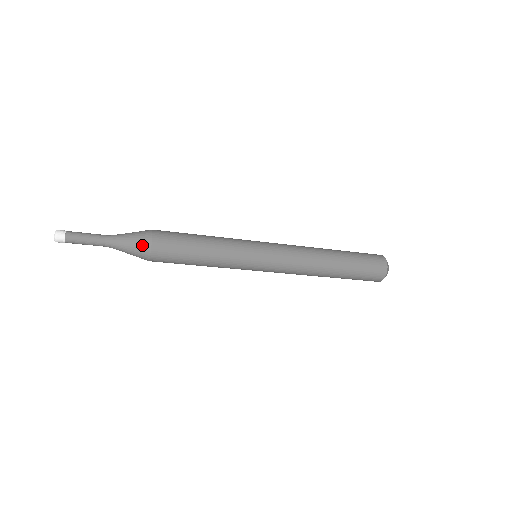
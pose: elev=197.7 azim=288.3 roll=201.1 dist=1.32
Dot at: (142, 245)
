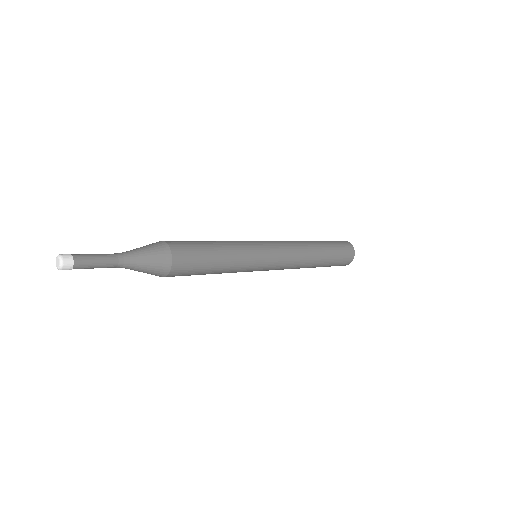
Dot at: (159, 271)
